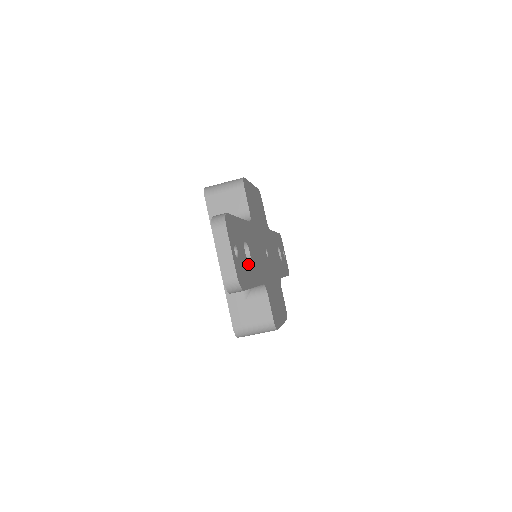
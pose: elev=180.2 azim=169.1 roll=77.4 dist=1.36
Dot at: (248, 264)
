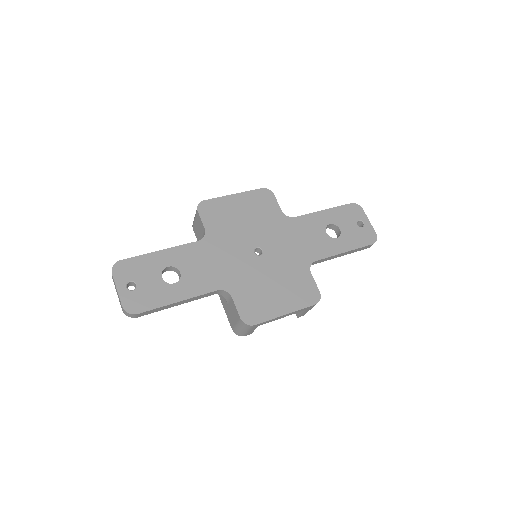
Dot at: (168, 286)
